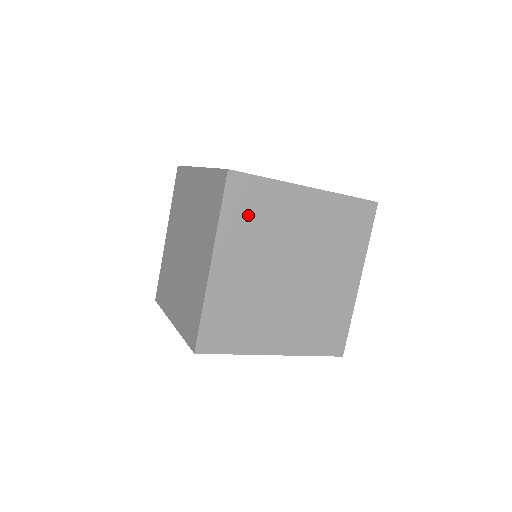
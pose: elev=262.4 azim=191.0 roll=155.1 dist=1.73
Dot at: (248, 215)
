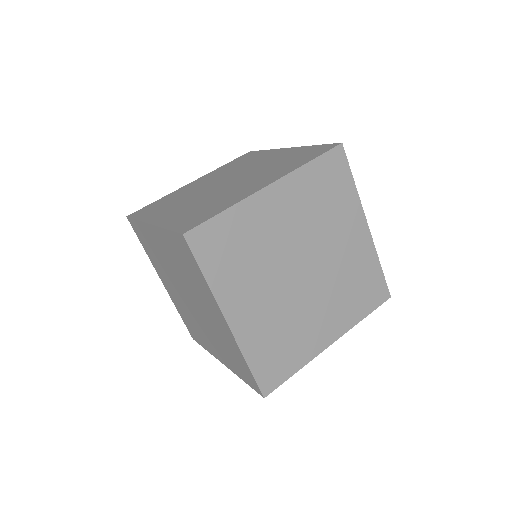
Dot at: (322, 188)
